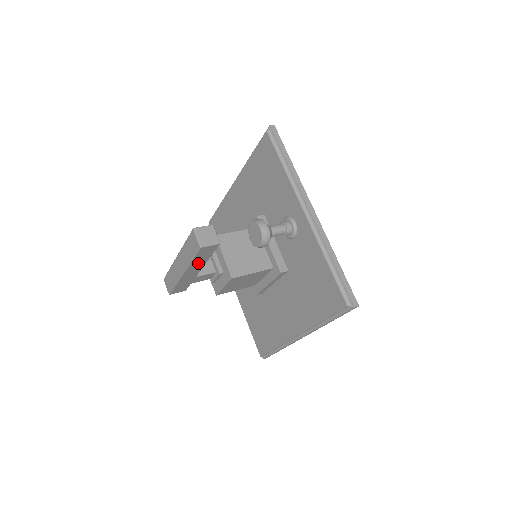
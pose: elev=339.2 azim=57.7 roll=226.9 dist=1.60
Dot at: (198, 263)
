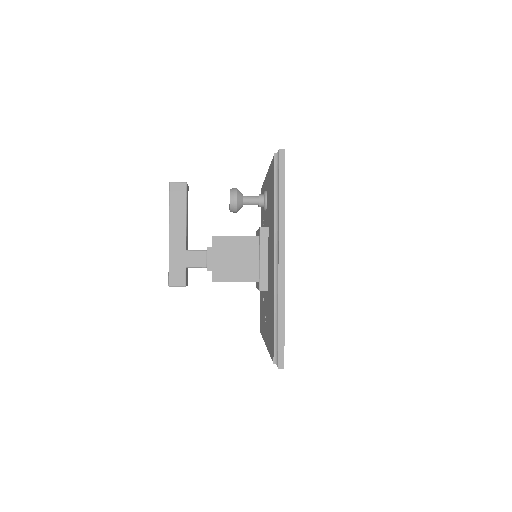
Dot at: (178, 216)
